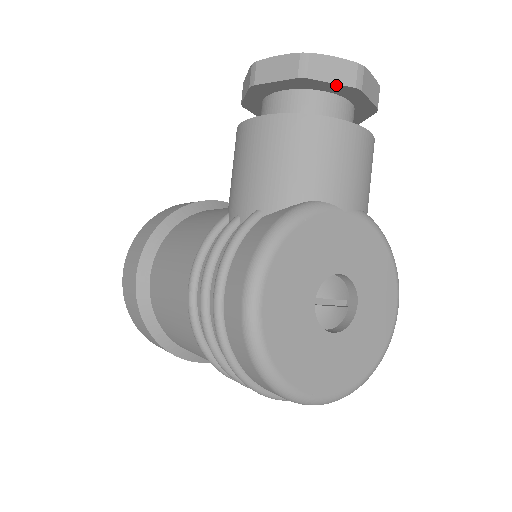
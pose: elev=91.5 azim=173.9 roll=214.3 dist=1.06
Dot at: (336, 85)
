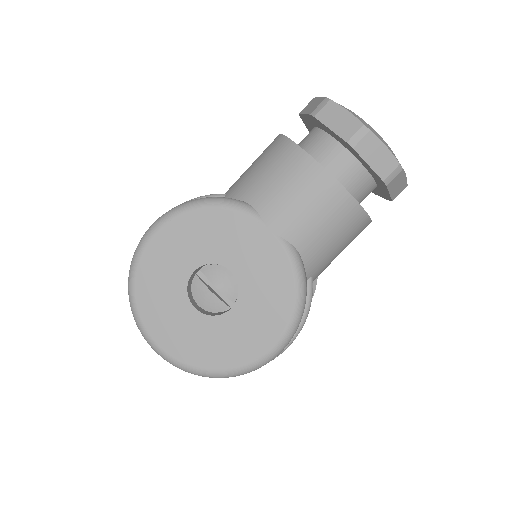
Dot at: (335, 133)
